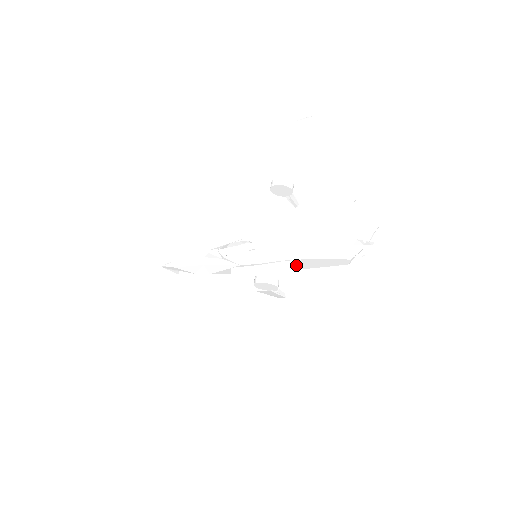
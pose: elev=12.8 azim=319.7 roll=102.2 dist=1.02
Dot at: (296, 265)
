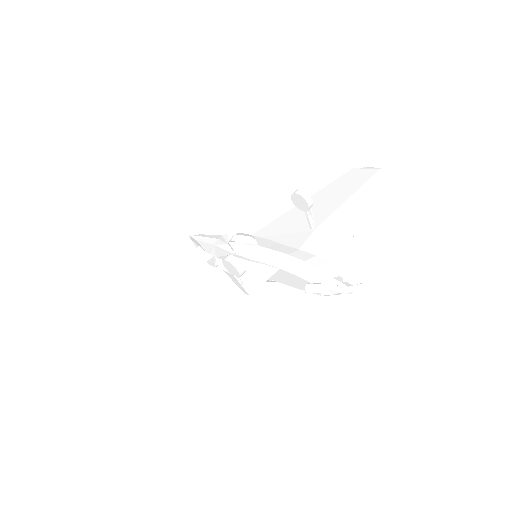
Dot at: (275, 272)
